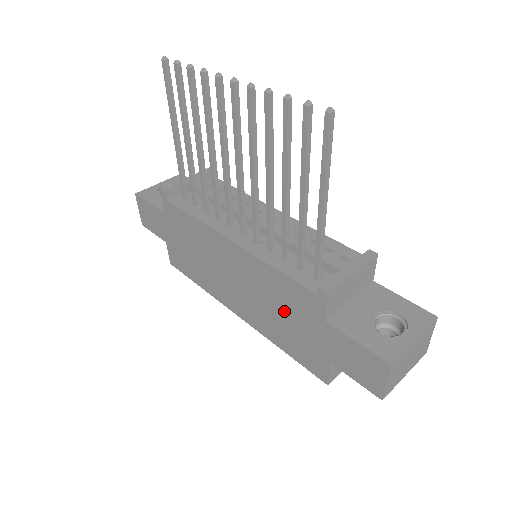
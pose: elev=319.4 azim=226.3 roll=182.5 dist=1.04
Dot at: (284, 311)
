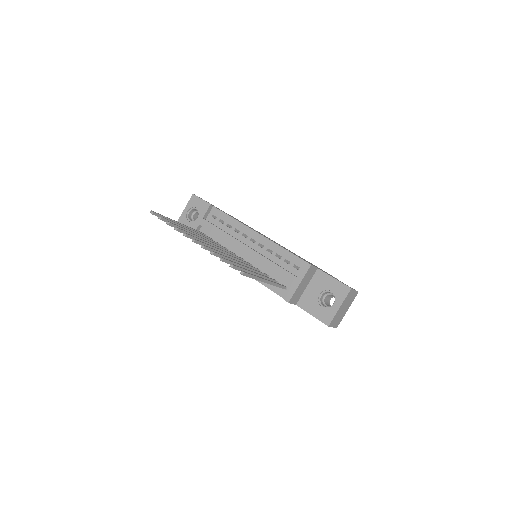
Dot at: occluded
